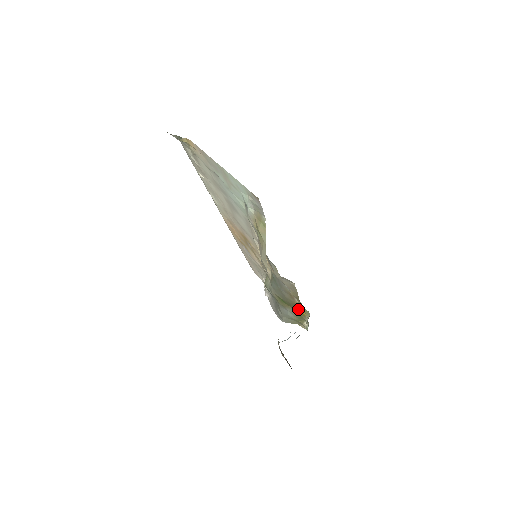
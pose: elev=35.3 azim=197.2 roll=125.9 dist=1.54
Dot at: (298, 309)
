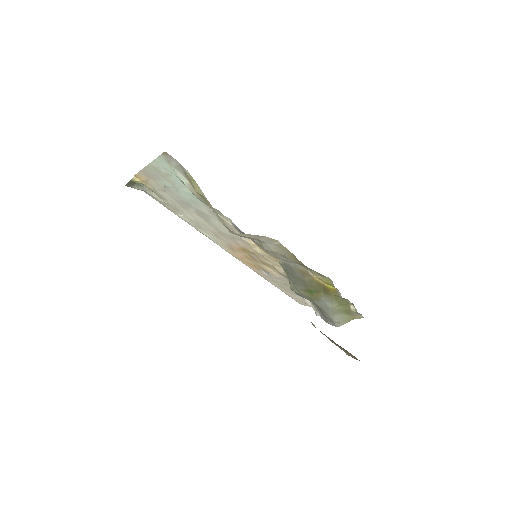
Dot at: (325, 288)
